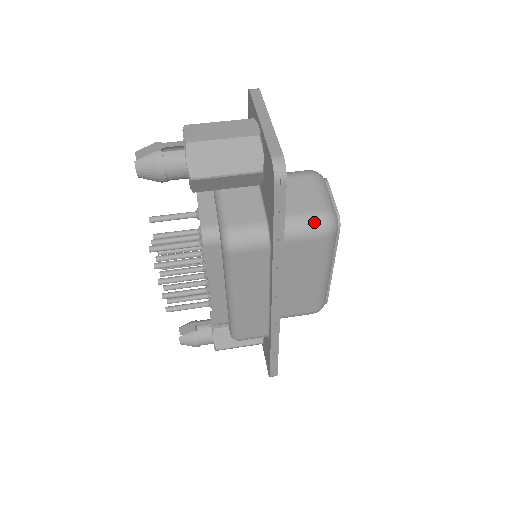
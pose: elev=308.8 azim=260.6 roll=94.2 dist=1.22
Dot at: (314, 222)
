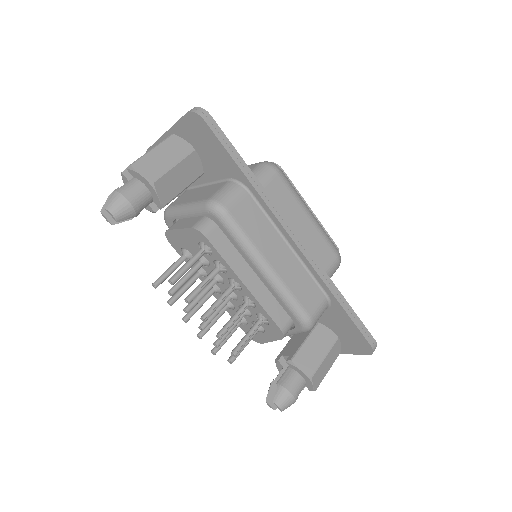
Dot at: (260, 170)
